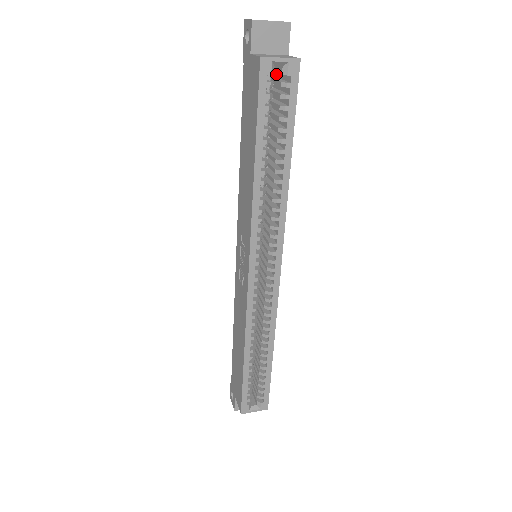
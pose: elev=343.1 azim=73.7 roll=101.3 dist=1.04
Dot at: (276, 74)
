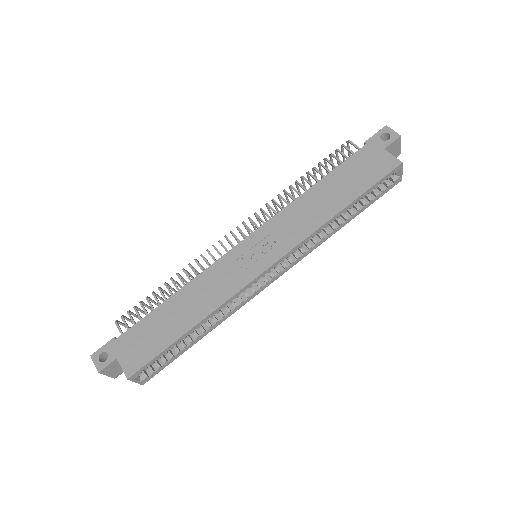
Dot at: occluded
